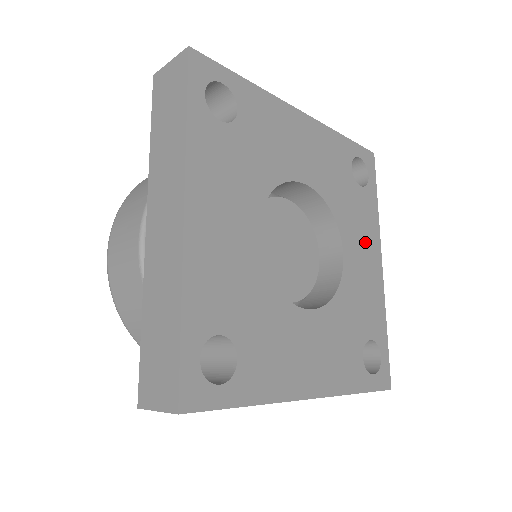
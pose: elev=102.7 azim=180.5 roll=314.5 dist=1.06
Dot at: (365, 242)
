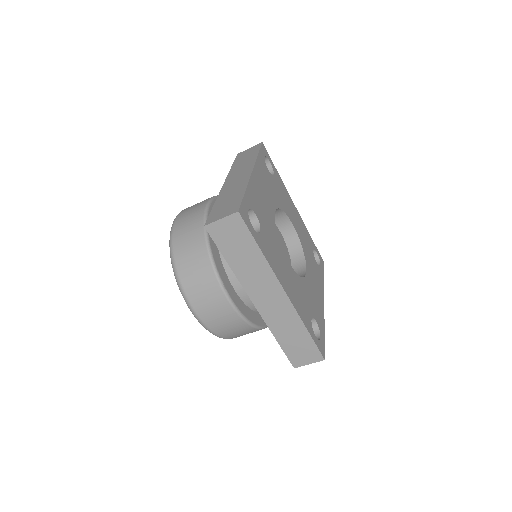
Dot at: (317, 283)
